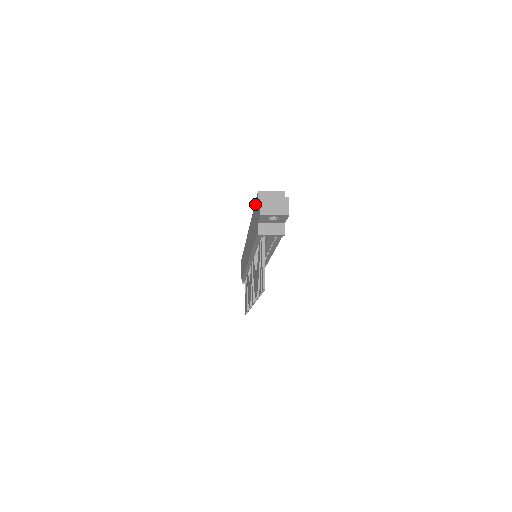
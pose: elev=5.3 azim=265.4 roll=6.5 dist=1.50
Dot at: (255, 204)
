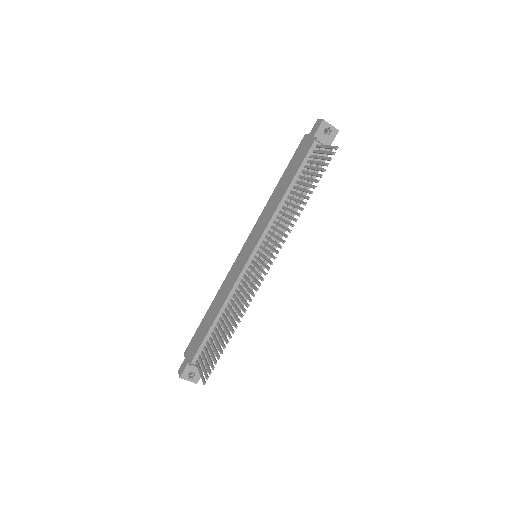
Dot at: (294, 155)
